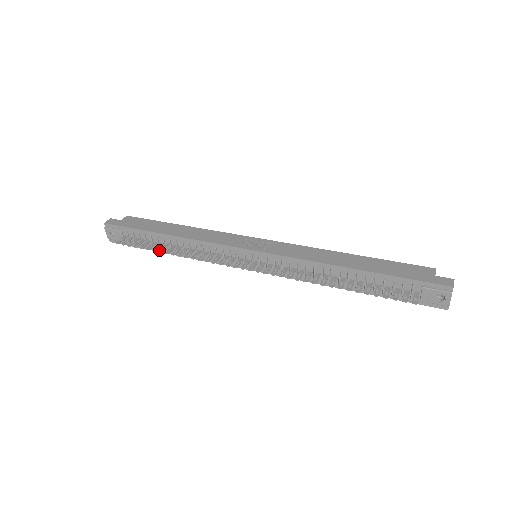
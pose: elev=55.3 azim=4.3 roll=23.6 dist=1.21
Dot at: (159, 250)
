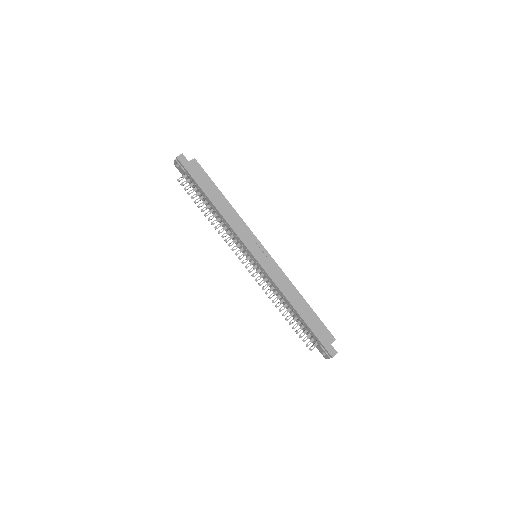
Dot at: (202, 209)
